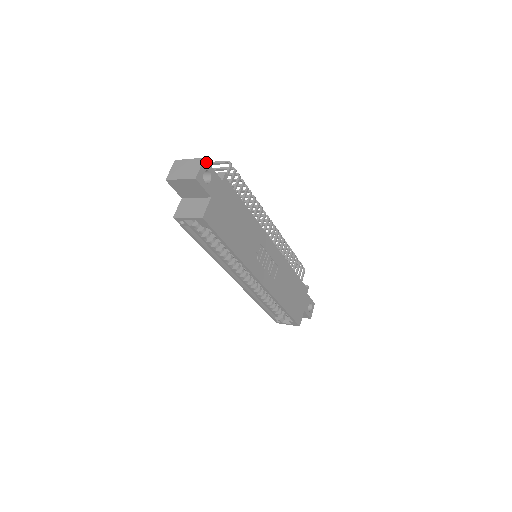
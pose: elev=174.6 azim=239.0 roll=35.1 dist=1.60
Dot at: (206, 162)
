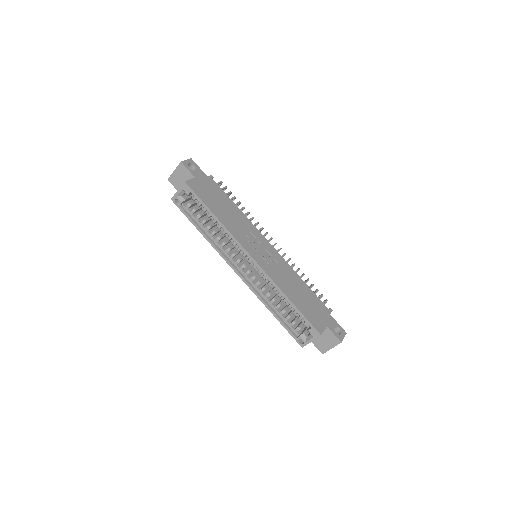
Dot at: (192, 161)
